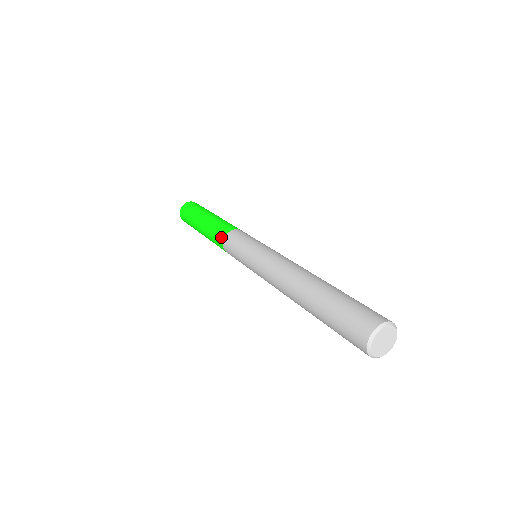
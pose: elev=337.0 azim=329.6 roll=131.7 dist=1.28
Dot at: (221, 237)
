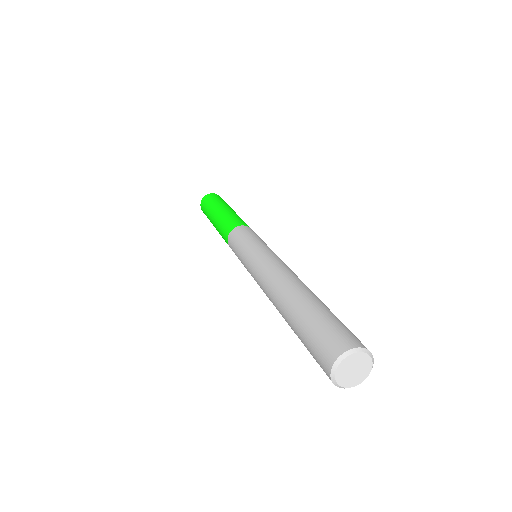
Dot at: (238, 223)
